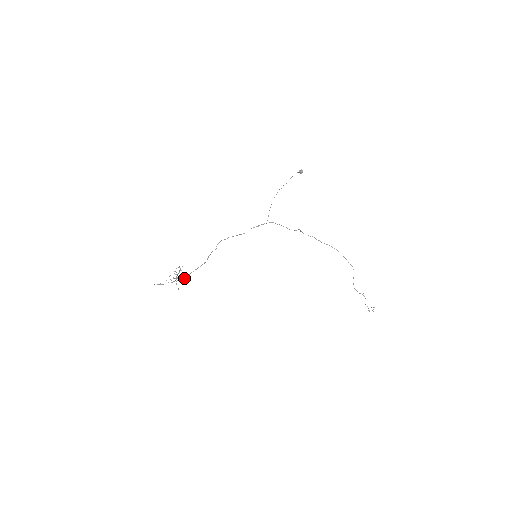
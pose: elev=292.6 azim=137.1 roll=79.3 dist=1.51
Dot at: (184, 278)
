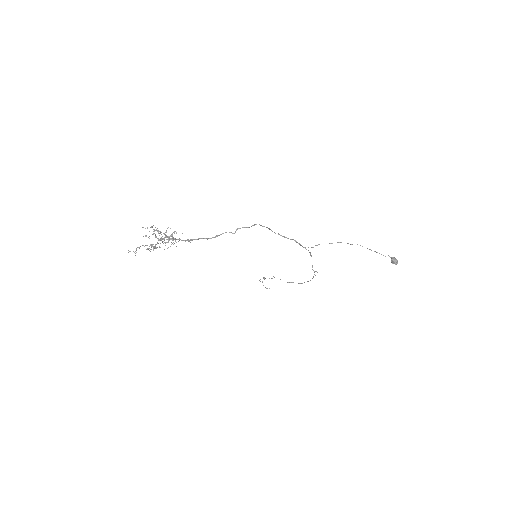
Dot at: occluded
